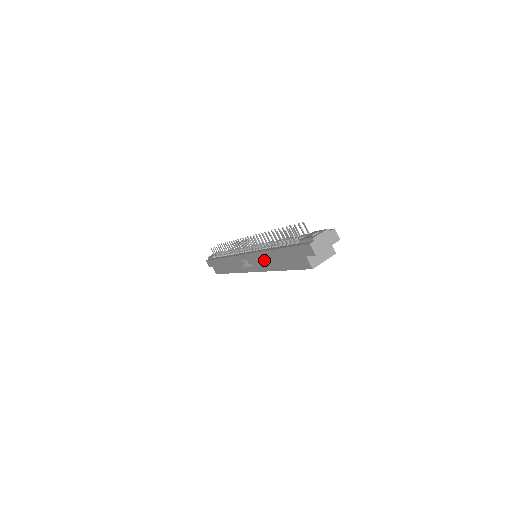
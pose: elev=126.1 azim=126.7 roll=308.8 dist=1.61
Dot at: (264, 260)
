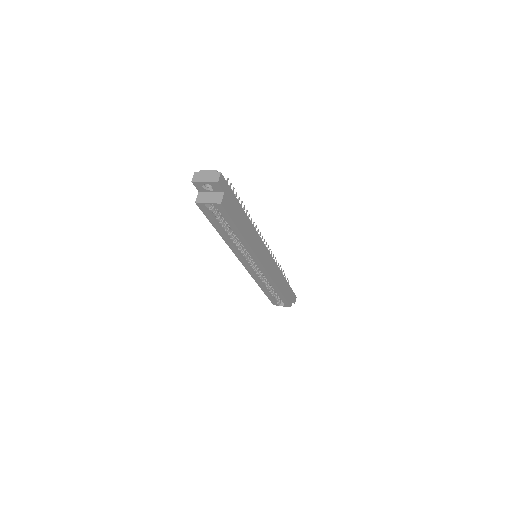
Dot at: occluded
